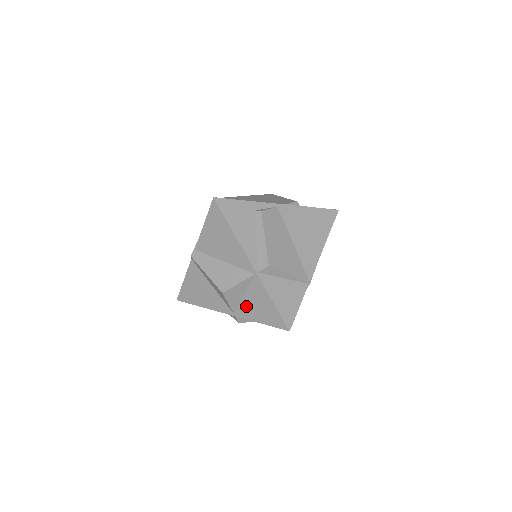
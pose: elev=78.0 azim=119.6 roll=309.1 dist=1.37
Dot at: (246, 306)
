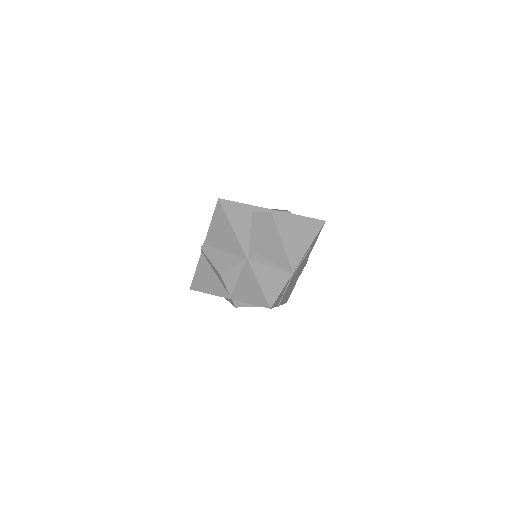
Dot at: (239, 289)
